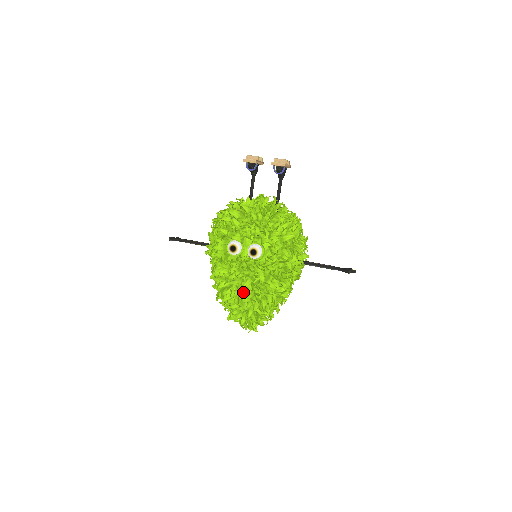
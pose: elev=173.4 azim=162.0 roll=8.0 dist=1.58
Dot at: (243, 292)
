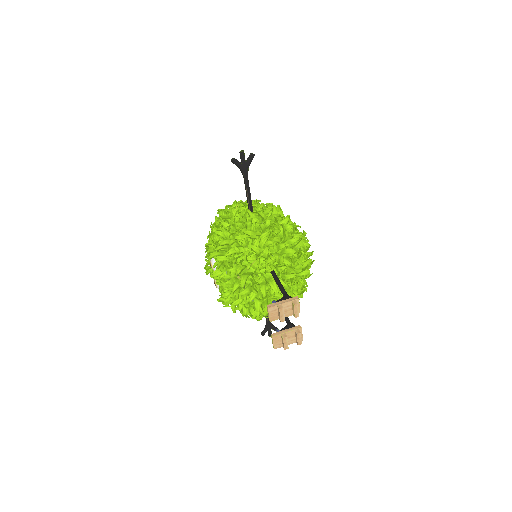
Dot at: occluded
